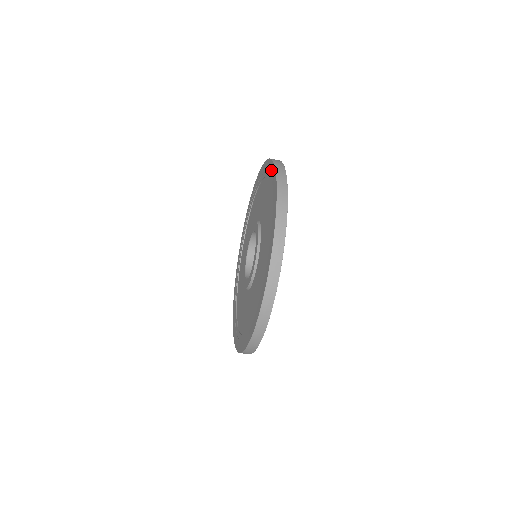
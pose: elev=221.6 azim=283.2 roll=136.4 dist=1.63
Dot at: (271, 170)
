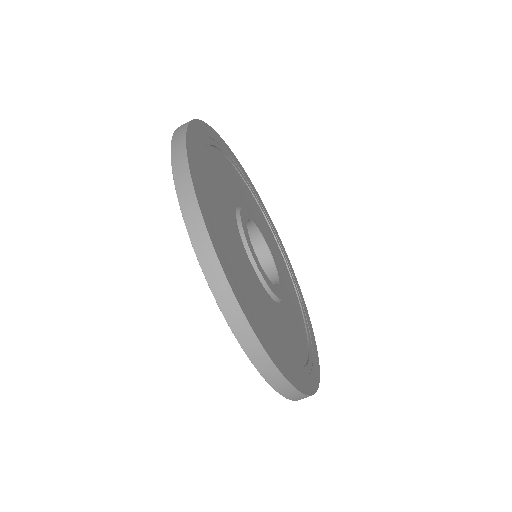
Dot at: occluded
